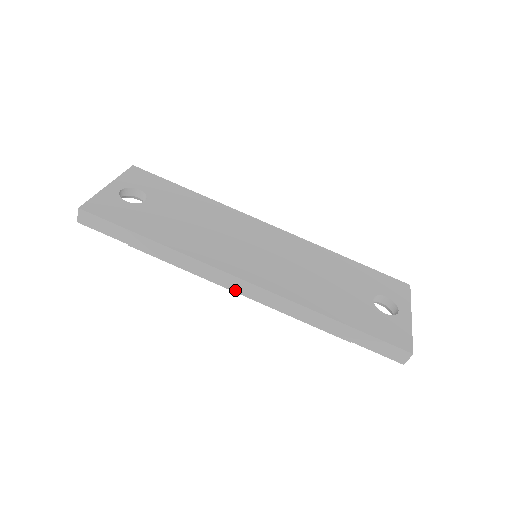
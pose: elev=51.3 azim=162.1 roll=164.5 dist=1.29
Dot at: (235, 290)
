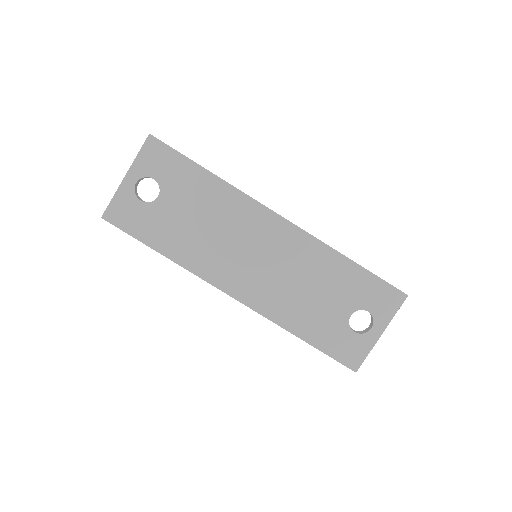
Dot at: occluded
